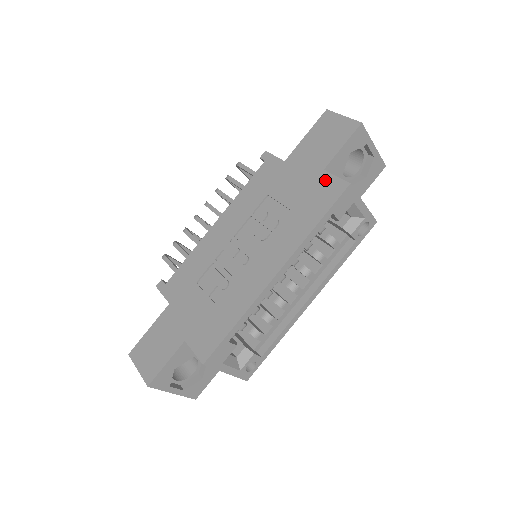
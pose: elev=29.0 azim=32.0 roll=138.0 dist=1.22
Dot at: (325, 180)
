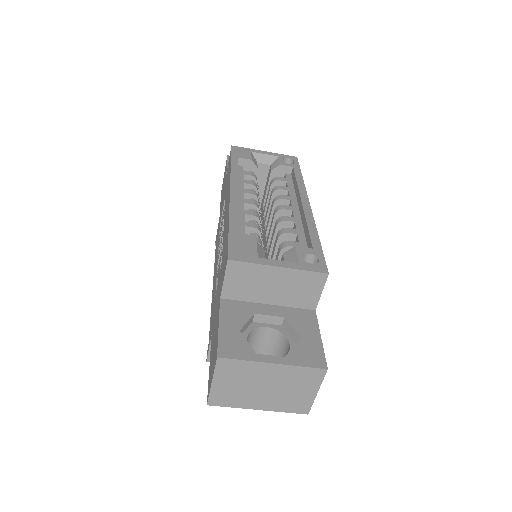
Dot at: (227, 170)
